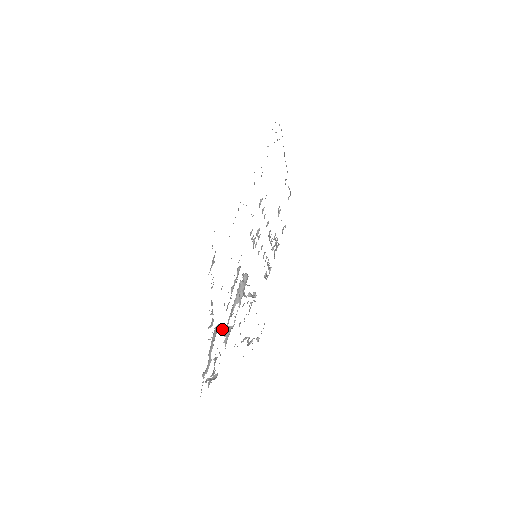
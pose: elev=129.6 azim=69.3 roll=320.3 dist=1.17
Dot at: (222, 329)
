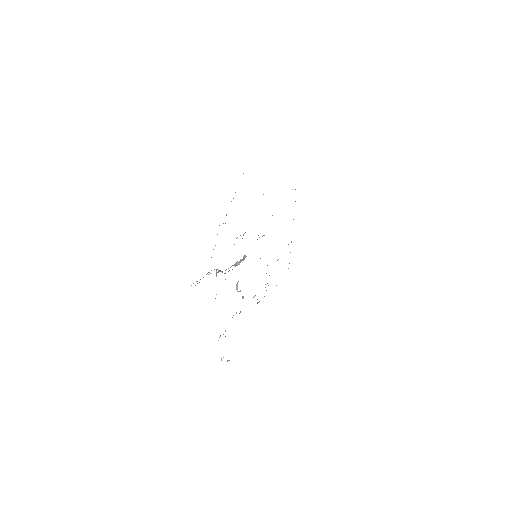
Dot at: occluded
